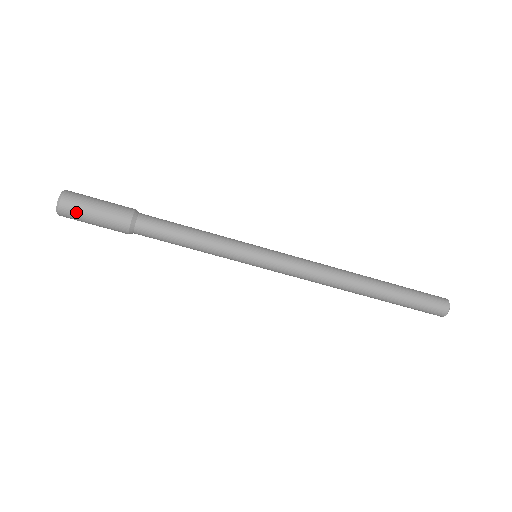
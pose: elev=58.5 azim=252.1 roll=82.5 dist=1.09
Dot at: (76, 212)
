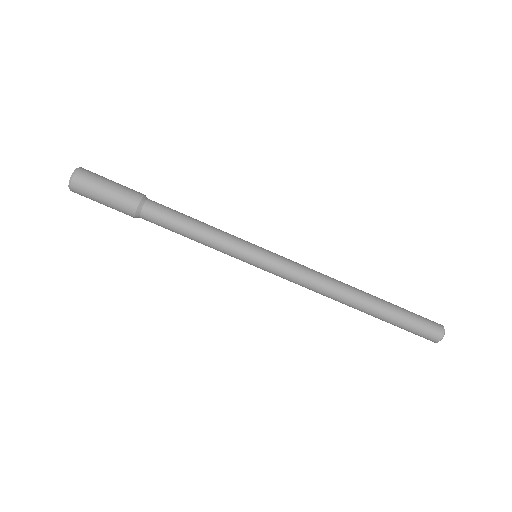
Dot at: (87, 188)
